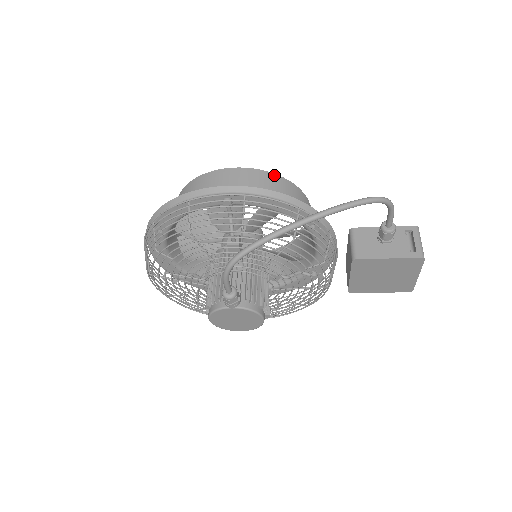
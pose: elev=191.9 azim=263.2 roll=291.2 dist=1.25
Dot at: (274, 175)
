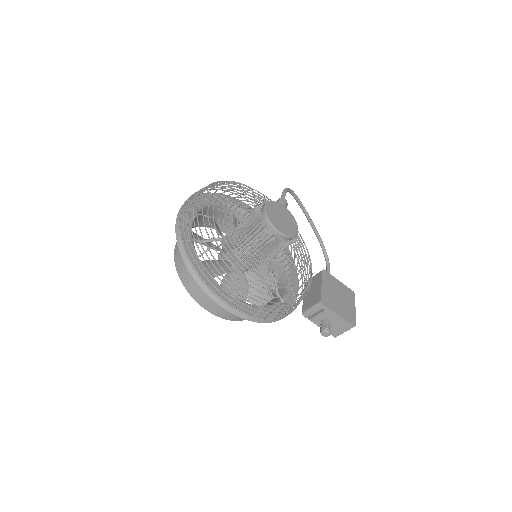
Dot at: occluded
